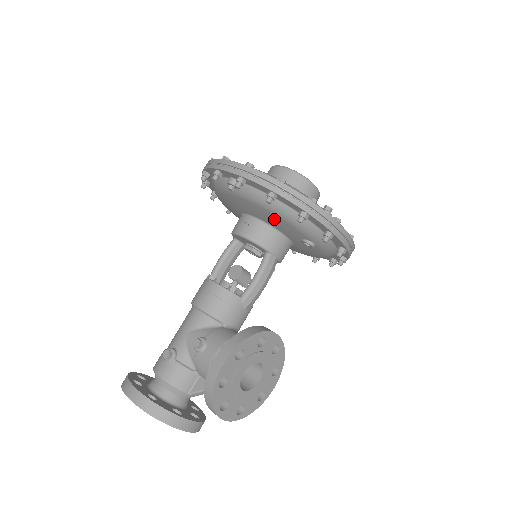
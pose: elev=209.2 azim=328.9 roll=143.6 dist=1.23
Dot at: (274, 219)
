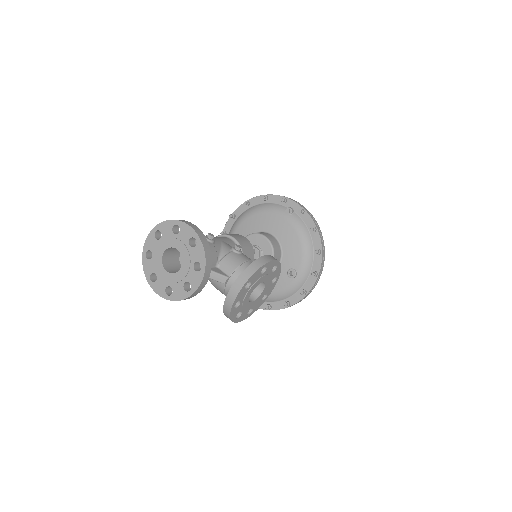
Dot at: (294, 244)
